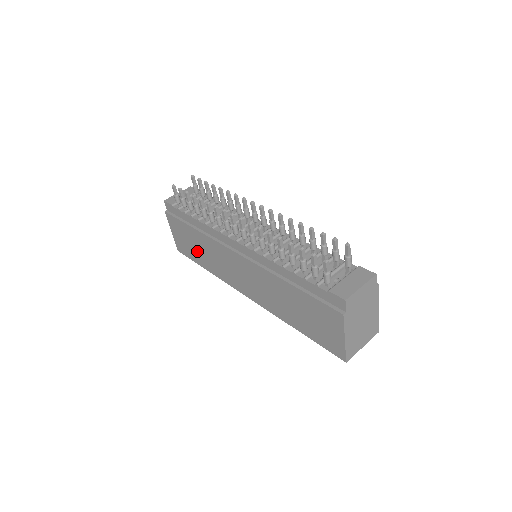
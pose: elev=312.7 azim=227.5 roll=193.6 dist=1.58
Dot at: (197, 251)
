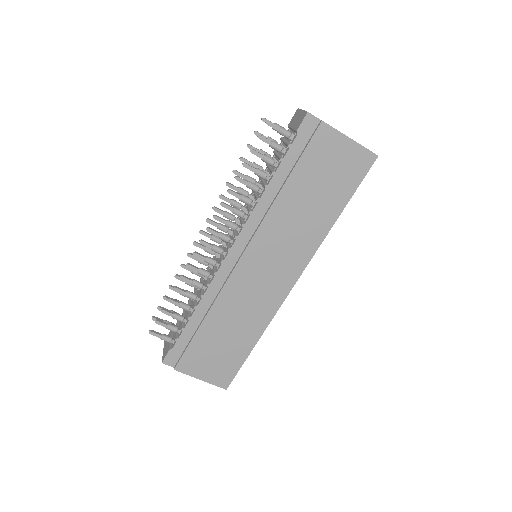
Dot at: (231, 341)
